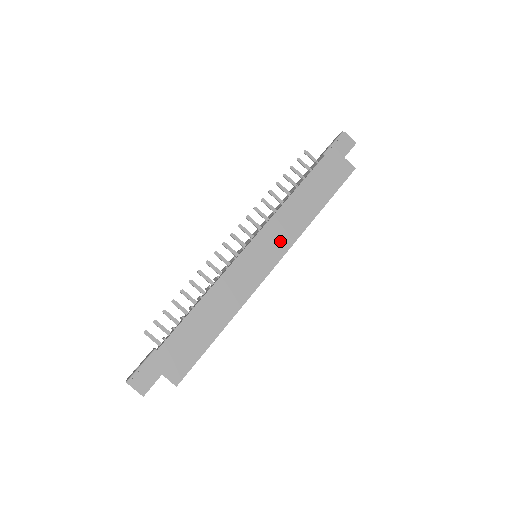
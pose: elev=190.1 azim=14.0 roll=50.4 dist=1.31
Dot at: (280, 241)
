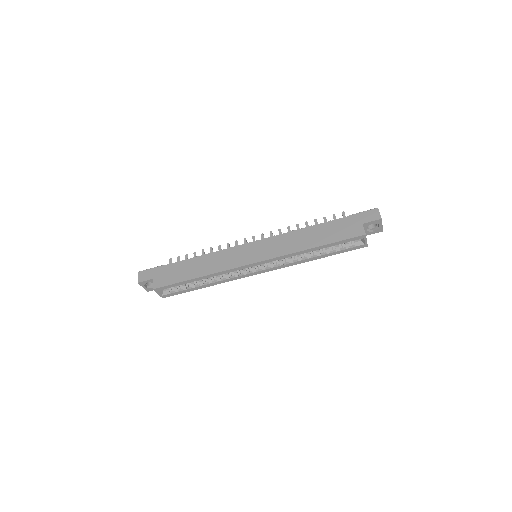
Dot at: (271, 251)
